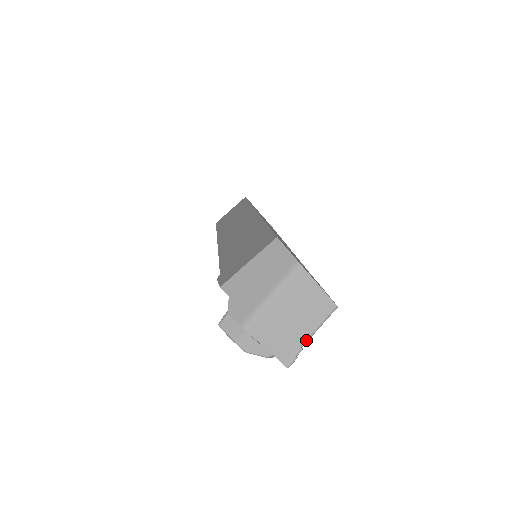
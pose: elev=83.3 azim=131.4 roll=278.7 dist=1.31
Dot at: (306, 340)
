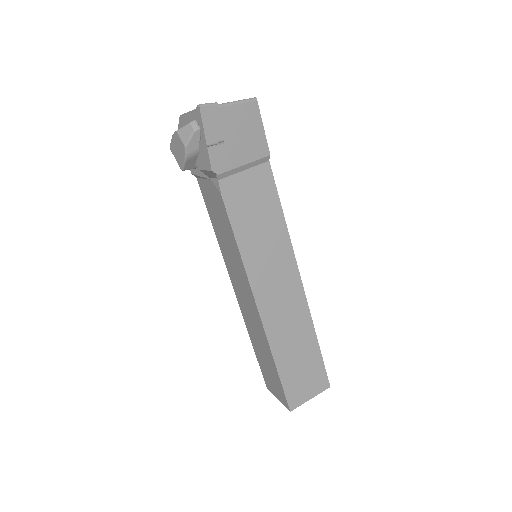
Dot at: (223, 104)
